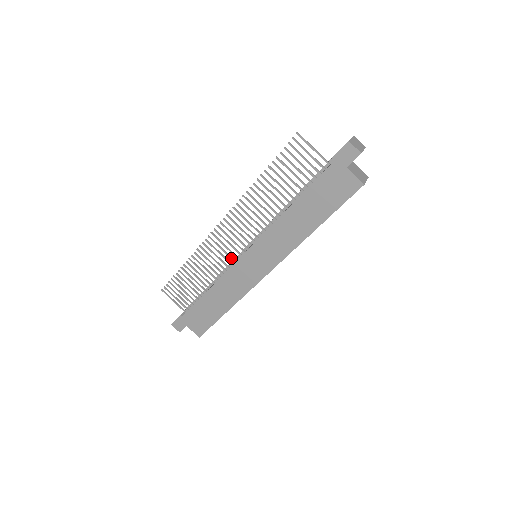
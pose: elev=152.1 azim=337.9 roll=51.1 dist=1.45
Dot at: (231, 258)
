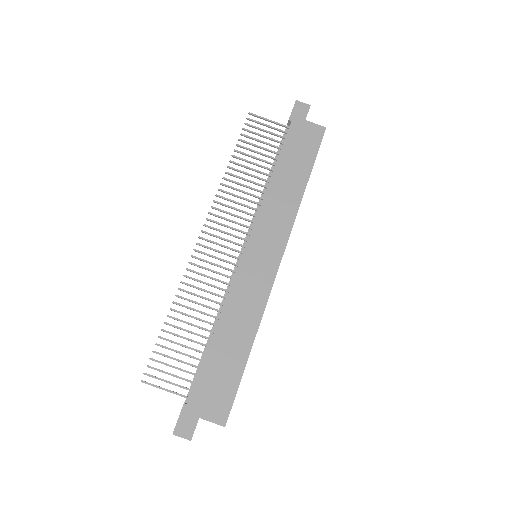
Dot at: (229, 269)
